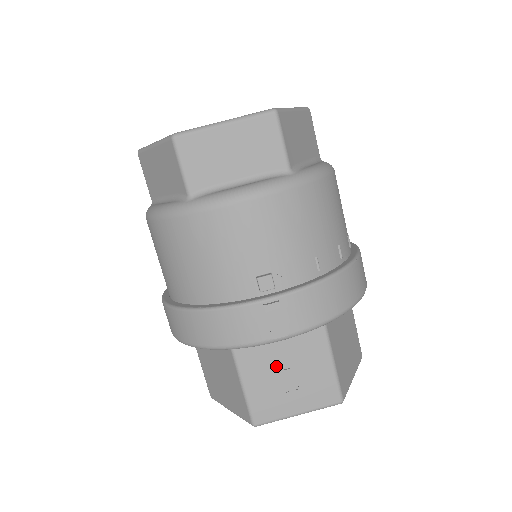
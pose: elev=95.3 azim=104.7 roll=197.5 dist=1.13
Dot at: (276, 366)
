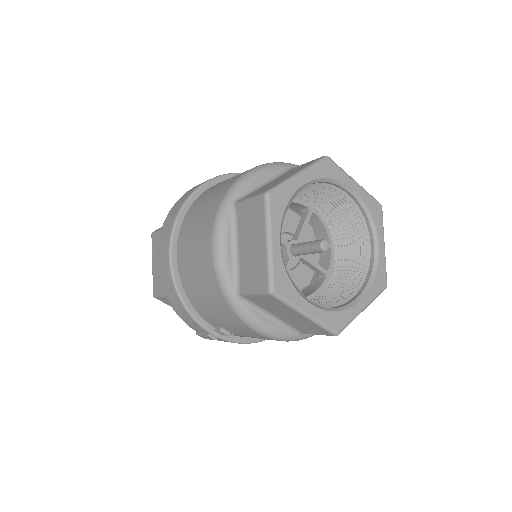
Dot at: occluded
